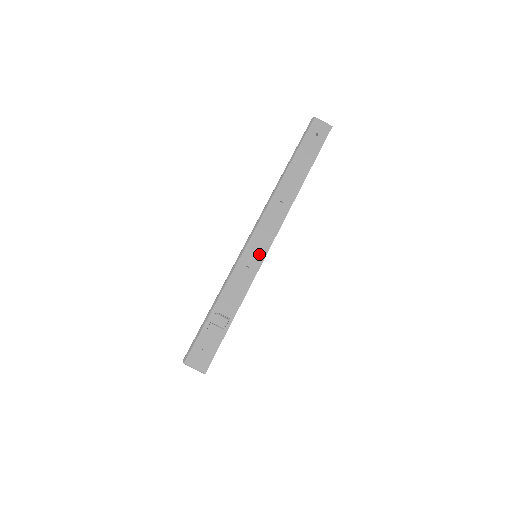
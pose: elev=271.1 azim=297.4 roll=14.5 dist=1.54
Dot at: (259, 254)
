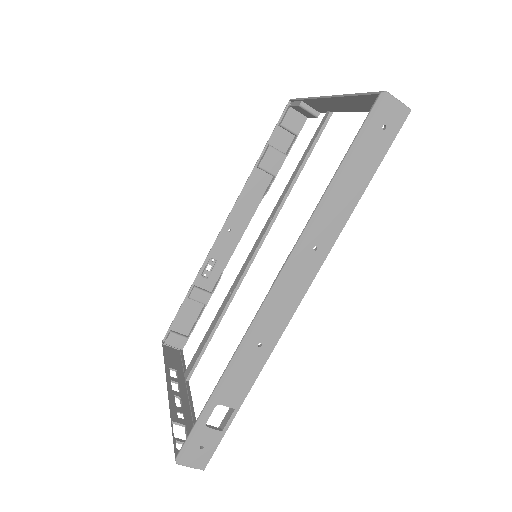
Dot at: (277, 326)
